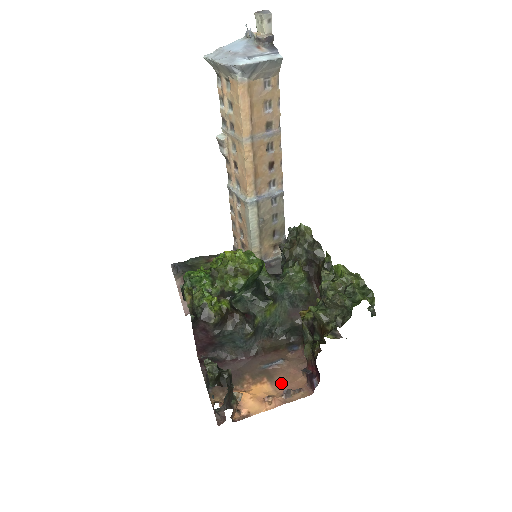
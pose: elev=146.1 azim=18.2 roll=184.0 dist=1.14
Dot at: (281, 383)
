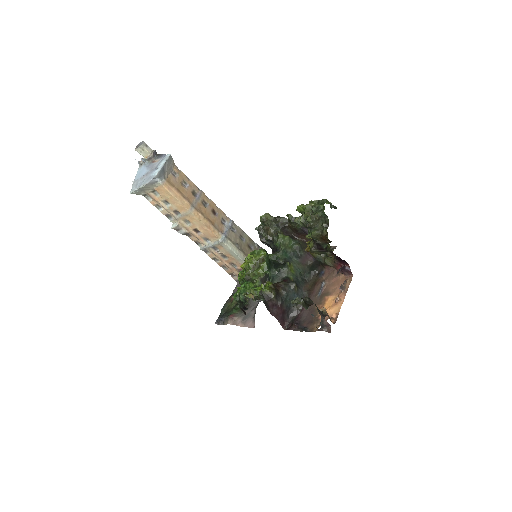
Dot at: (335, 289)
